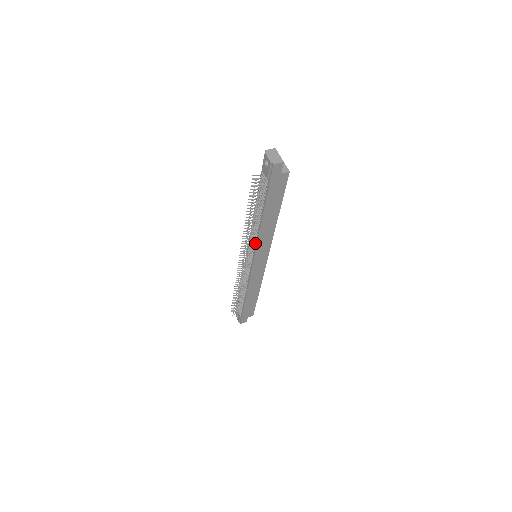
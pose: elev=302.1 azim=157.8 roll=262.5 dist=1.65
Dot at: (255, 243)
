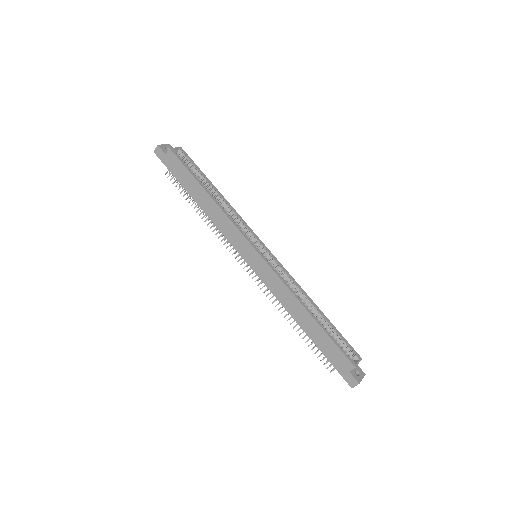
Dot at: (226, 236)
